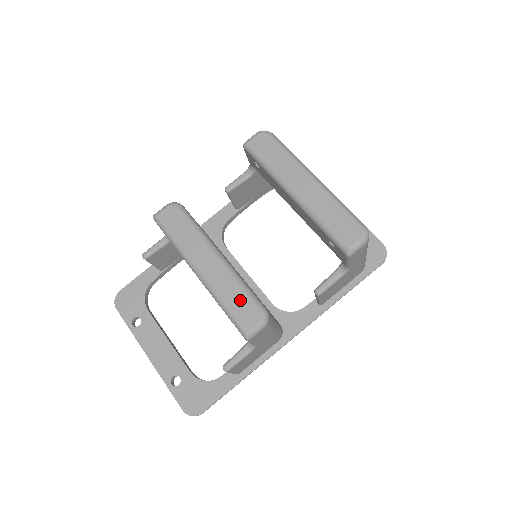
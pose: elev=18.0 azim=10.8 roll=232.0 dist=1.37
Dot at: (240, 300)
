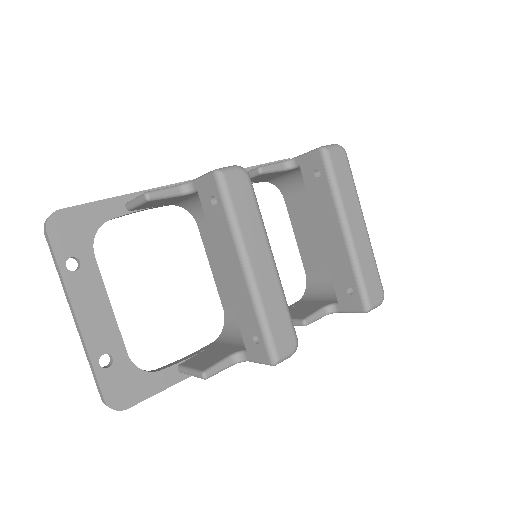
Dot at: (282, 321)
